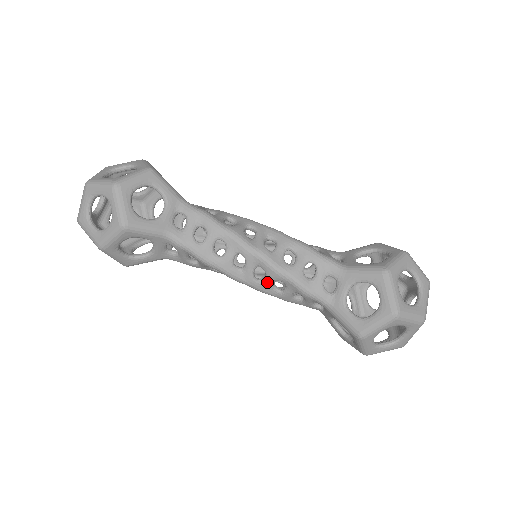
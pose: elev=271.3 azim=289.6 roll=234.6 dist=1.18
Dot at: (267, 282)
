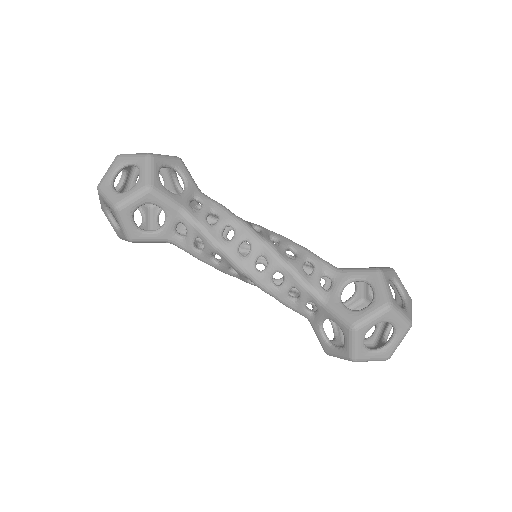
Dot at: (267, 273)
